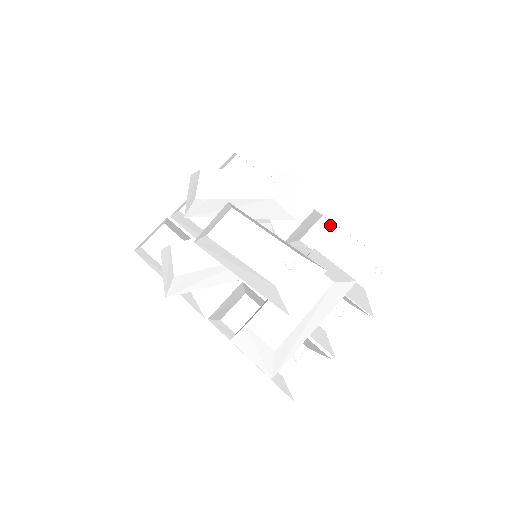
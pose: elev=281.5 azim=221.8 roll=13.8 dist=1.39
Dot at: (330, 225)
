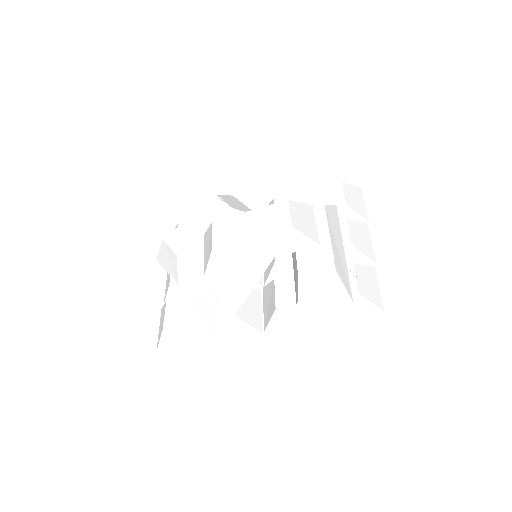
Dot at: (284, 198)
